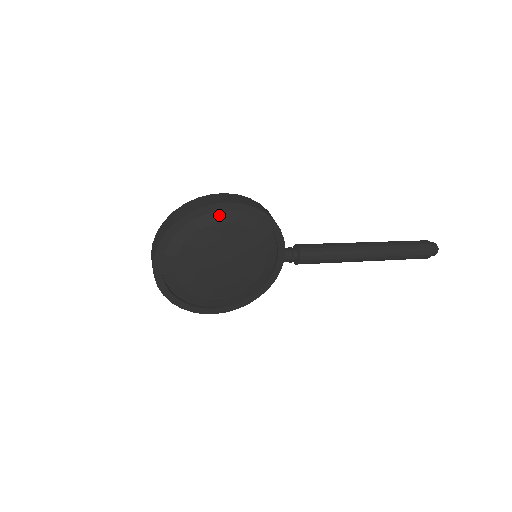
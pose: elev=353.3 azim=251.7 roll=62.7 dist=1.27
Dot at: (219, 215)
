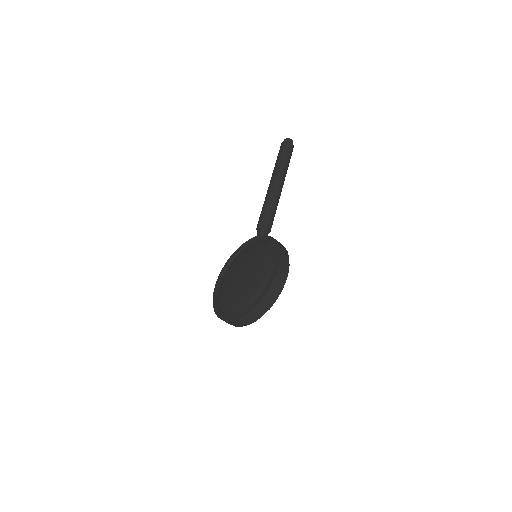
Dot at: occluded
